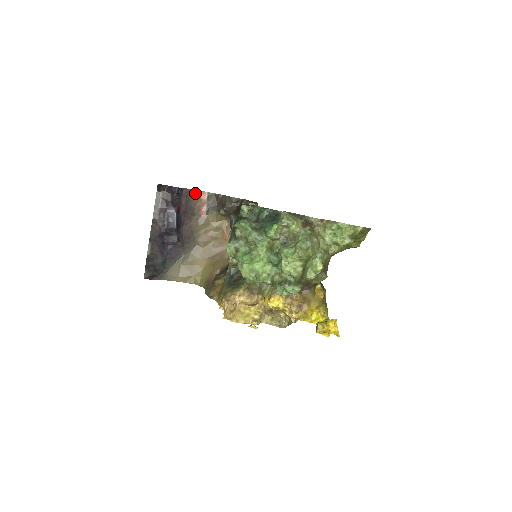
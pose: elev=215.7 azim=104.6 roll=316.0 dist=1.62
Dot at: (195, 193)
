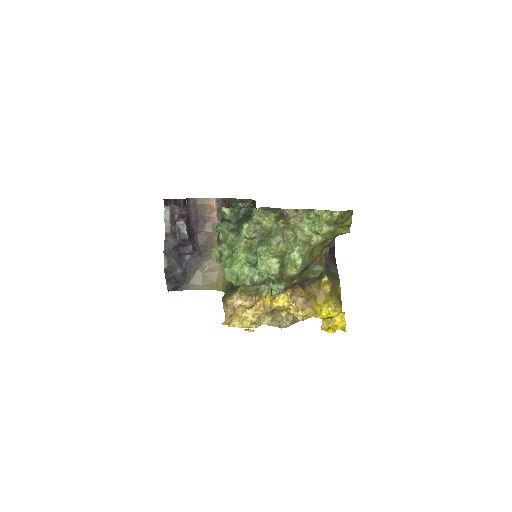
Dot at: (203, 201)
